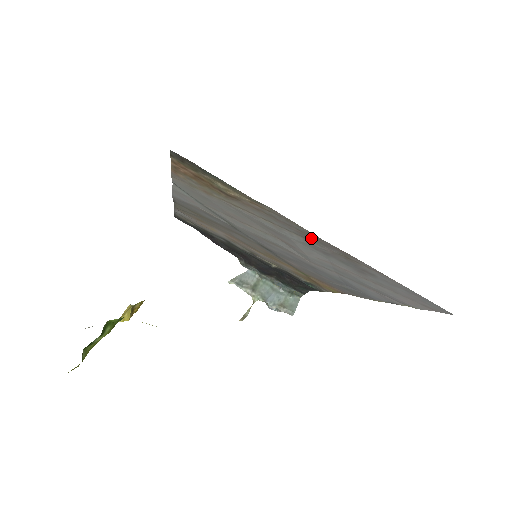
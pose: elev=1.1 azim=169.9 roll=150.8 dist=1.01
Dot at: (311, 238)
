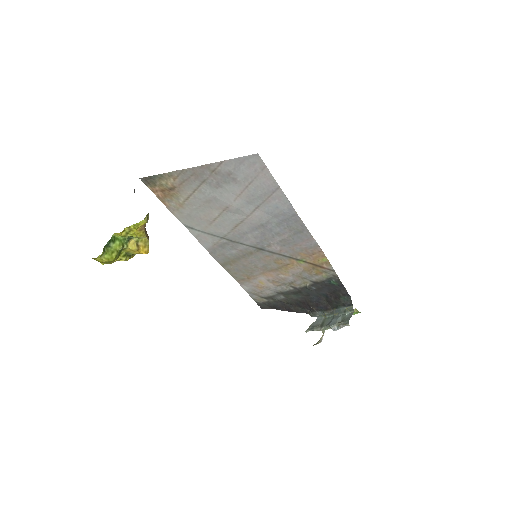
Dot at: (199, 176)
